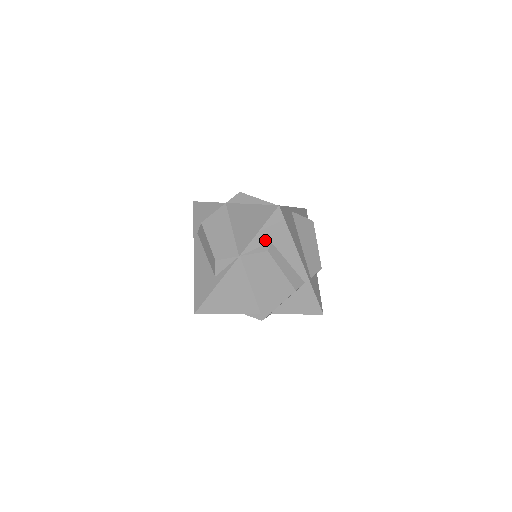
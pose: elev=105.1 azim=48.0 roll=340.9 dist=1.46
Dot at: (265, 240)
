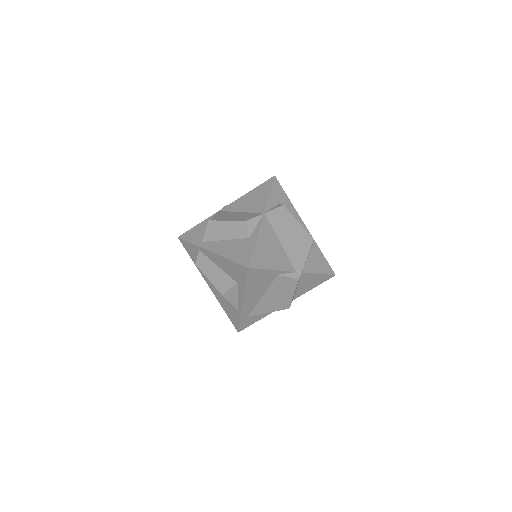
Dot at: (276, 202)
